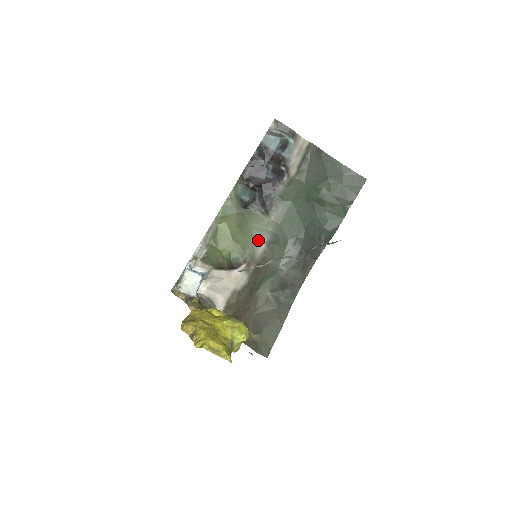
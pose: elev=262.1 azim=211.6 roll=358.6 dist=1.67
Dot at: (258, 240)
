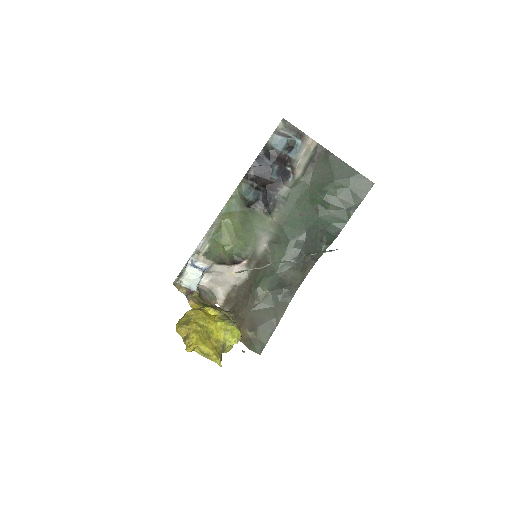
Dot at: (260, 239)
